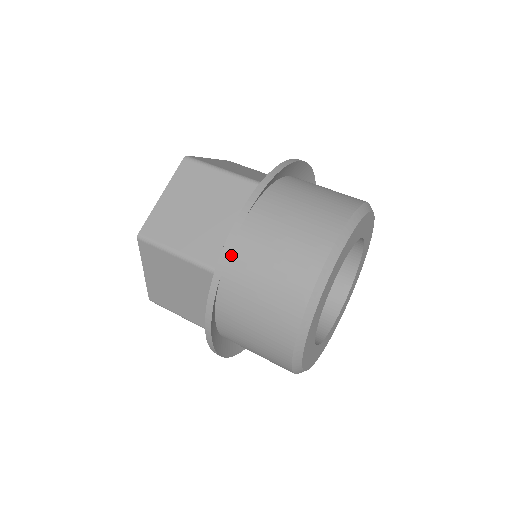
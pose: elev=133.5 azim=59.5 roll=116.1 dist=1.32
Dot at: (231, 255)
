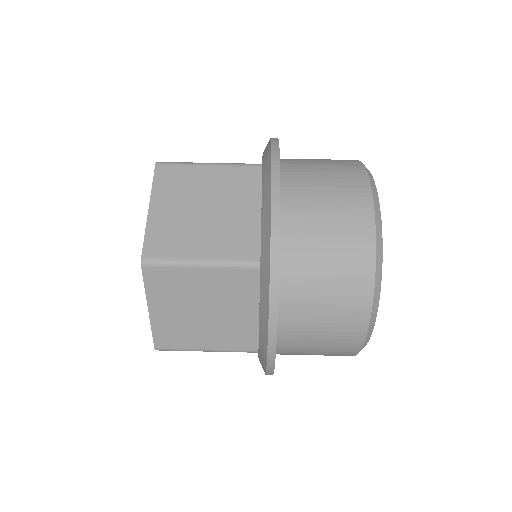
Dot at: occluded
